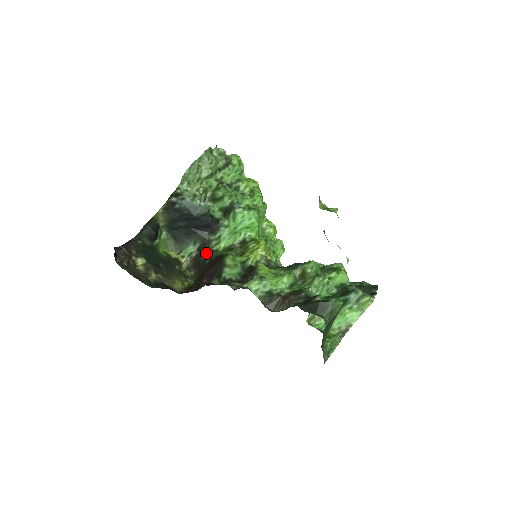
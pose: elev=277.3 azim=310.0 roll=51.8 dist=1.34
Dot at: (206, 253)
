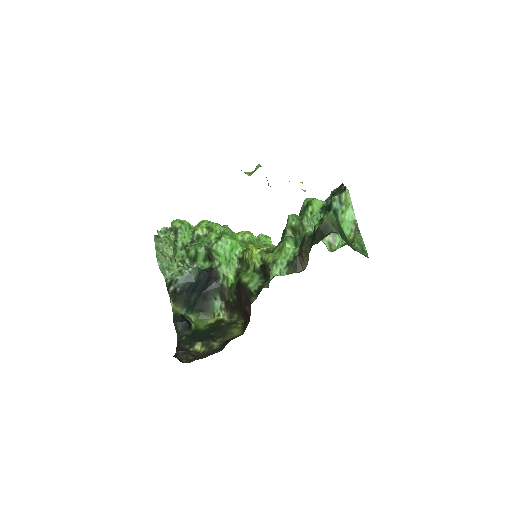
Dot at: (228, 295)
